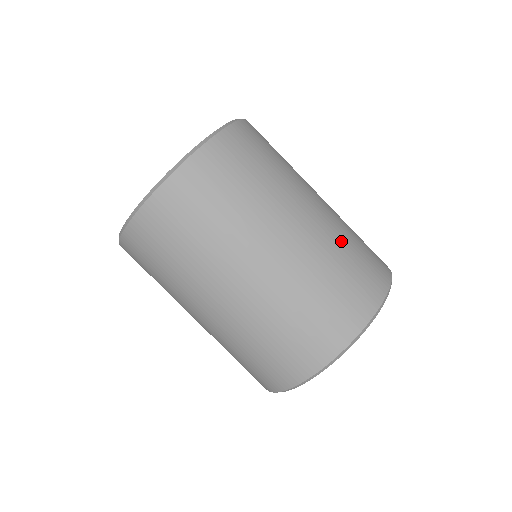
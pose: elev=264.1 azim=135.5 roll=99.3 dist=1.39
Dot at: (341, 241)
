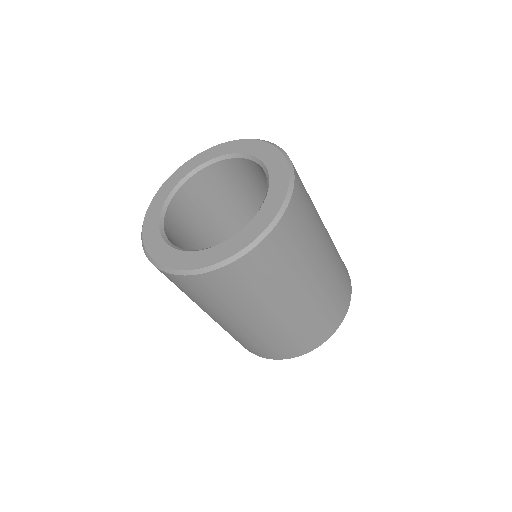
Dot at: (264, 338)
